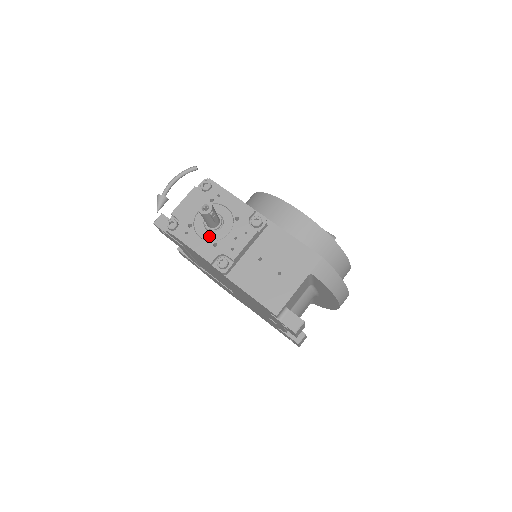
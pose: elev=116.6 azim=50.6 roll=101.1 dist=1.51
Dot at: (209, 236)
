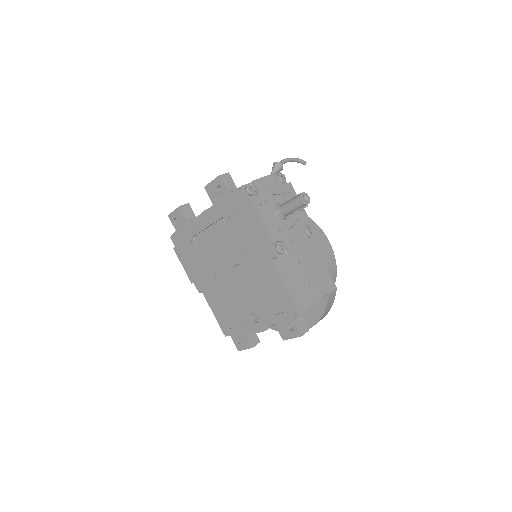
Dot at: (277, 220)
